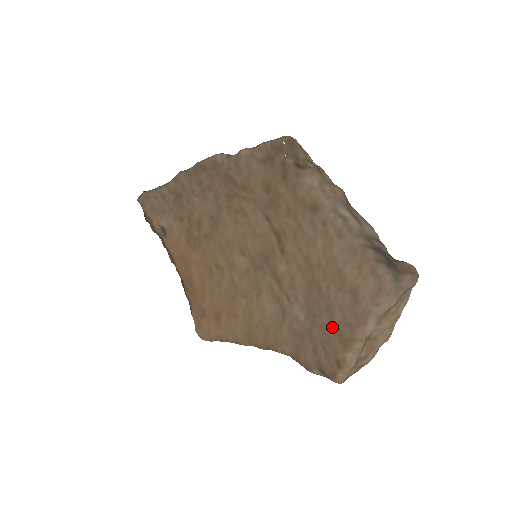
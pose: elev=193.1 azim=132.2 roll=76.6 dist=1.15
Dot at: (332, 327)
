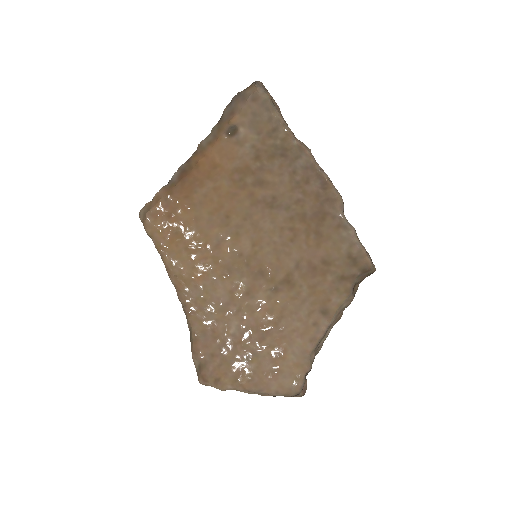
Dot at: (241, 364)
